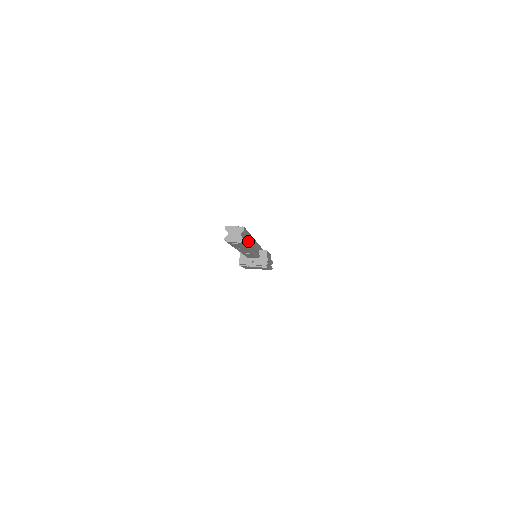
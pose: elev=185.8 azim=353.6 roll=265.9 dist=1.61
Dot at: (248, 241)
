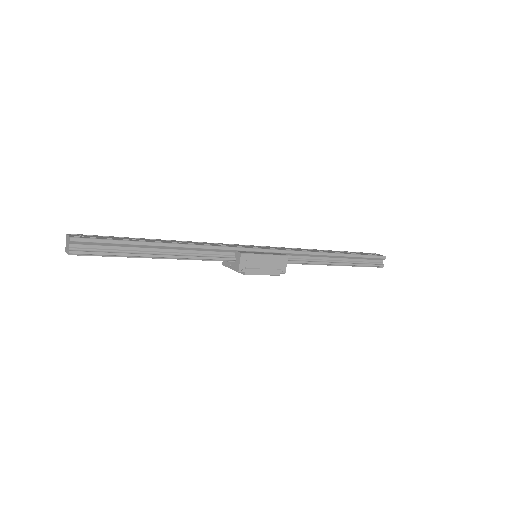
Dot at: (135, 248)
